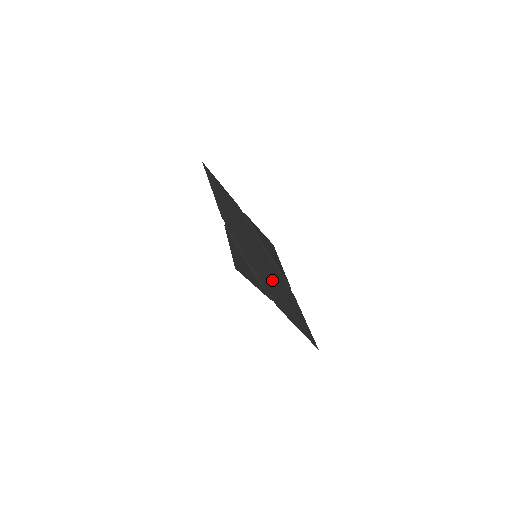
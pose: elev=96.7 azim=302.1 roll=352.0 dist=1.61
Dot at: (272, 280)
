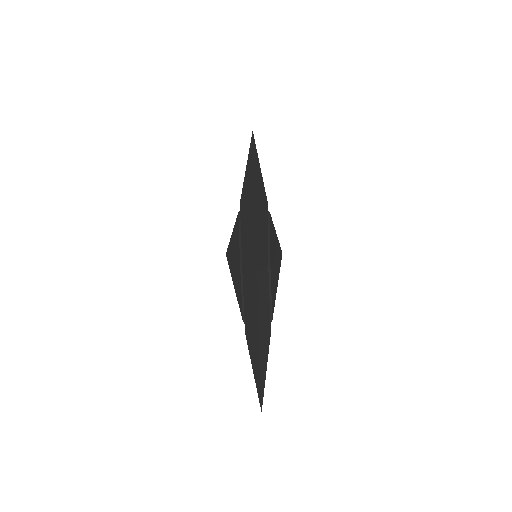
Dot at: (256, 308)
